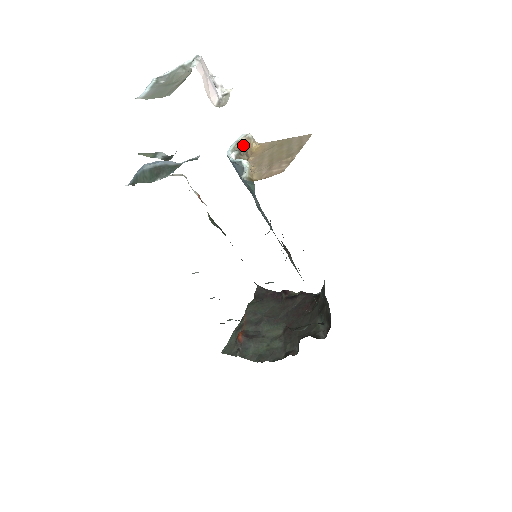
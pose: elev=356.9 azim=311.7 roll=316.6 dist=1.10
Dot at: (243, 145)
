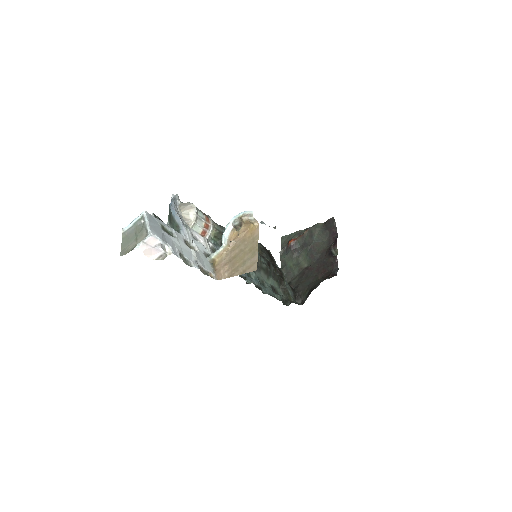
Dot at: (243, 222)
